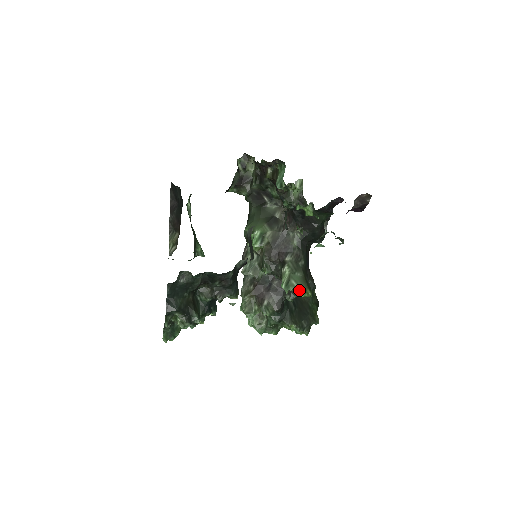
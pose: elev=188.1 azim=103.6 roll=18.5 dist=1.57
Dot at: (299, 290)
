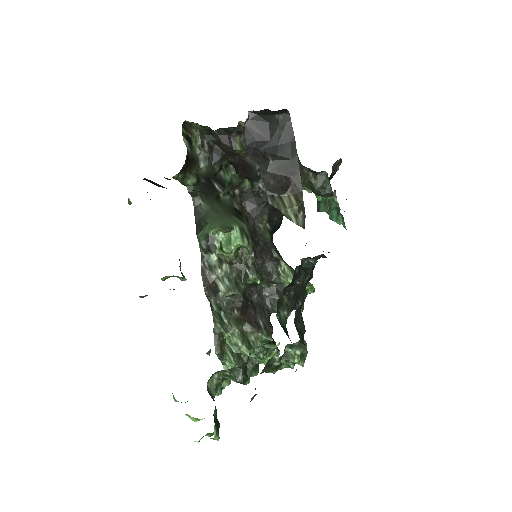
Dot at: (308, 285)
